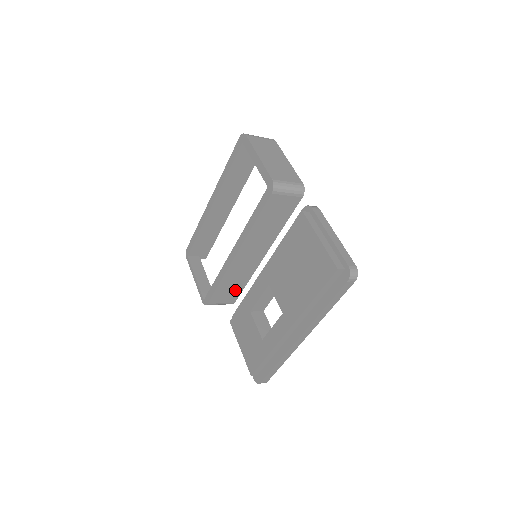
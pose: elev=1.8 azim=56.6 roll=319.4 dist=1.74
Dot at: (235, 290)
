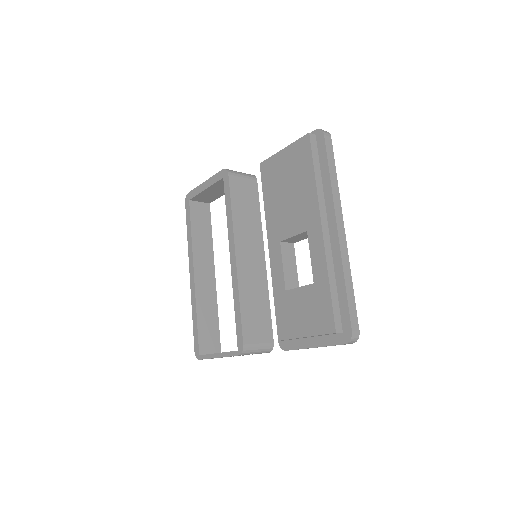
Dot at: (263, 318)
